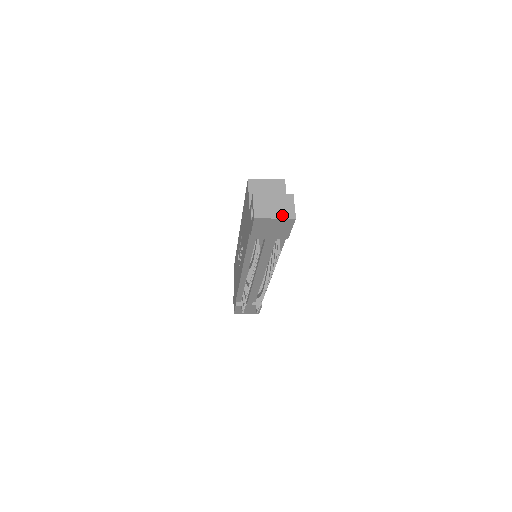
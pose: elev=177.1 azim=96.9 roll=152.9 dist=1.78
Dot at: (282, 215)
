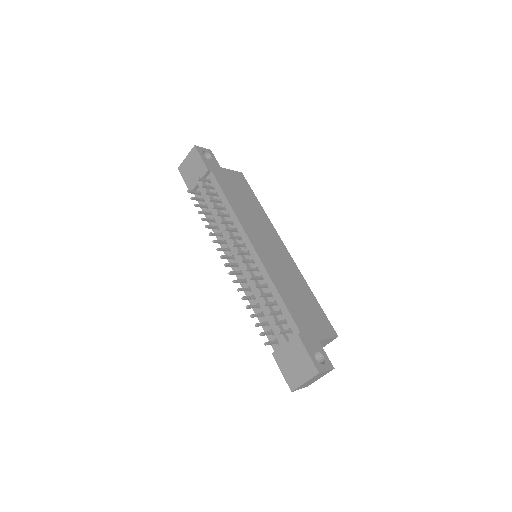
Dot at: (191, 154)
